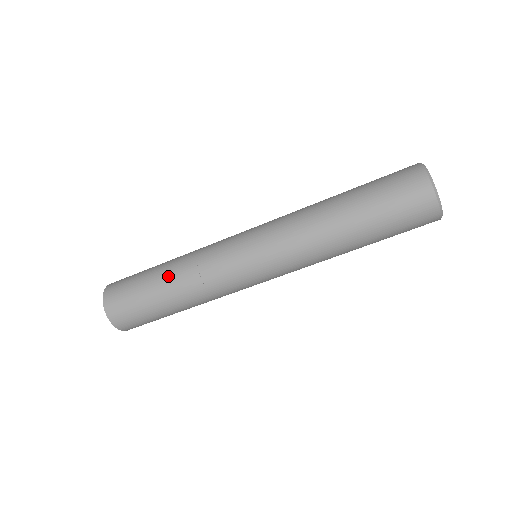
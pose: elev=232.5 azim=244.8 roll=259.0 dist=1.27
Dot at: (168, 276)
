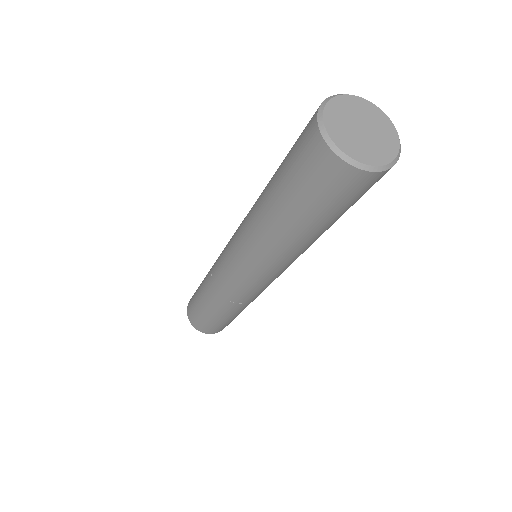
Dot at: (220, 312)
